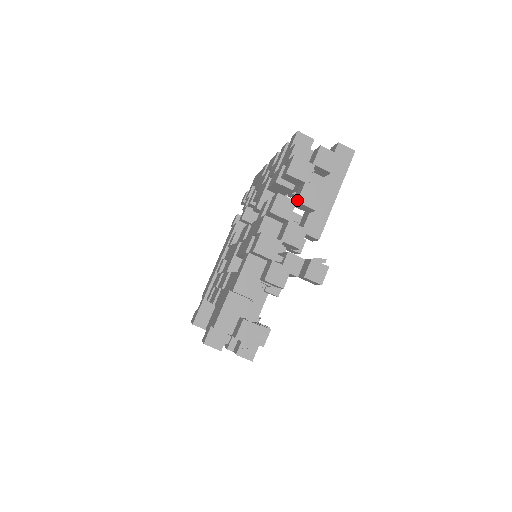
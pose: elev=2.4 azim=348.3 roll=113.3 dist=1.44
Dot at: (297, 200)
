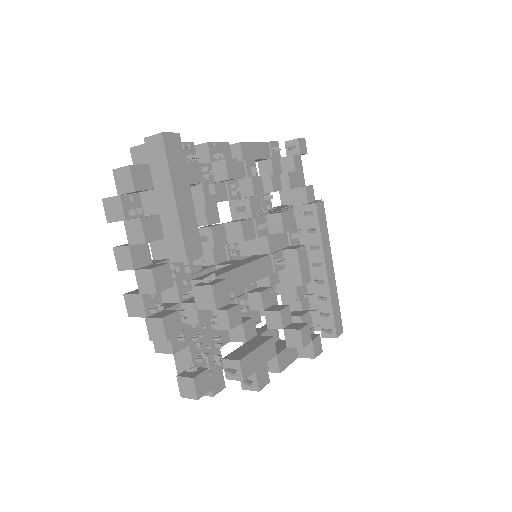
Dot at: (128, 243)
